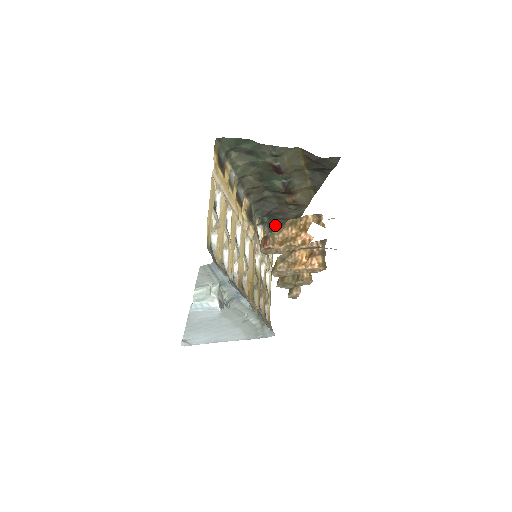
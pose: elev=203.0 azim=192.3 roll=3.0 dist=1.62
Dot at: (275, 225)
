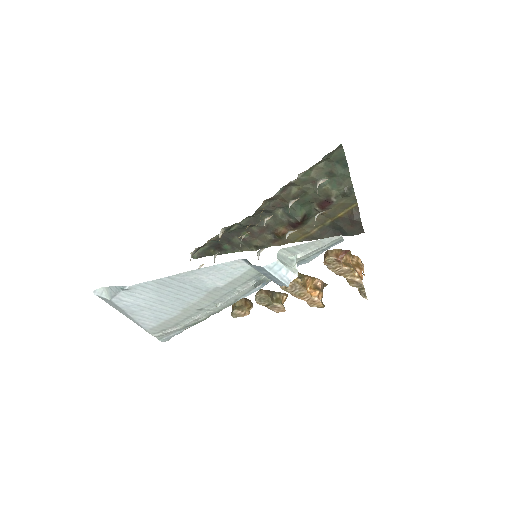
Dot at: (227, 239)
